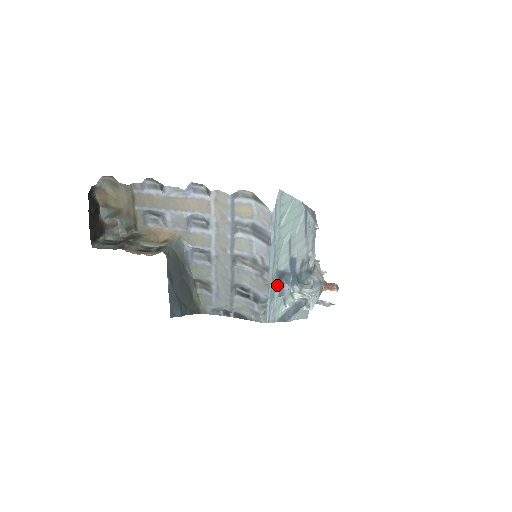
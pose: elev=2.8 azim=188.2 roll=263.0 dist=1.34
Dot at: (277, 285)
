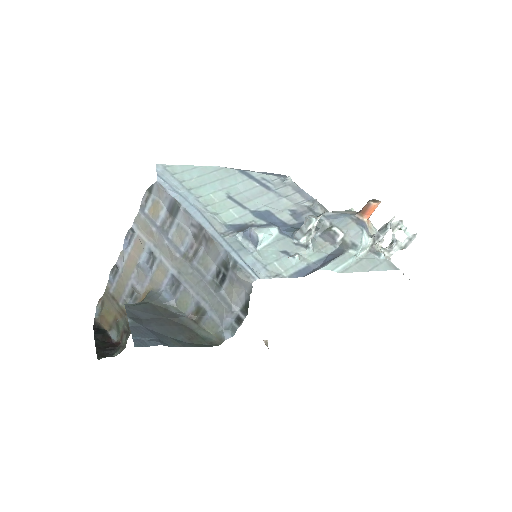
Dot at: (238, 237)
